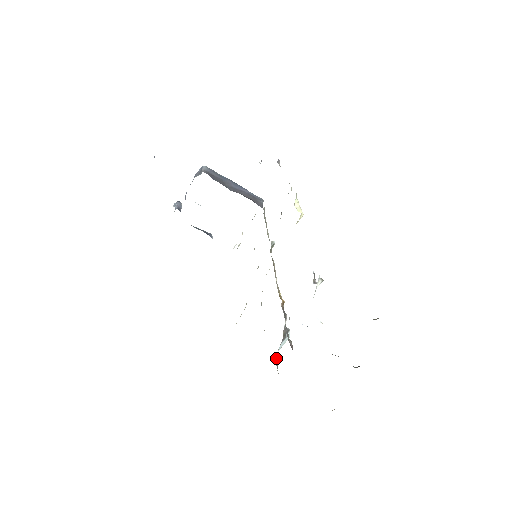
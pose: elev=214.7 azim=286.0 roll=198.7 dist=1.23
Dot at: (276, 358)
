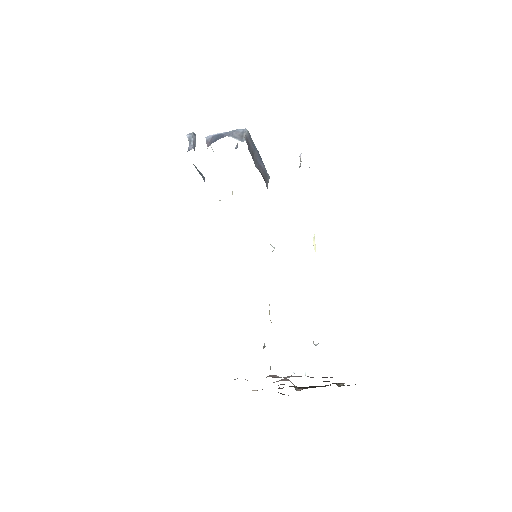
Dot at: occluded
